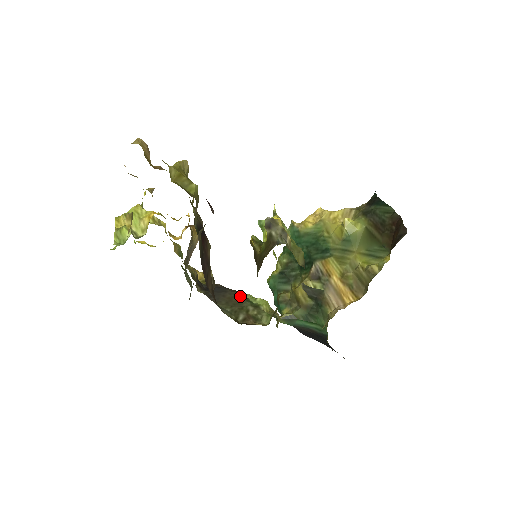
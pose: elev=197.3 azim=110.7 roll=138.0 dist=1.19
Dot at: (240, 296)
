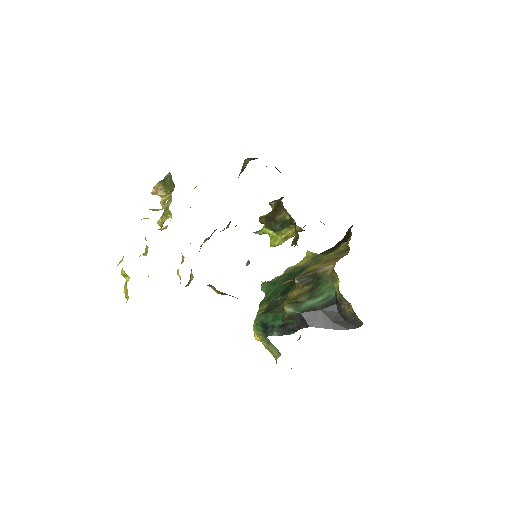
Dot at: occluded
